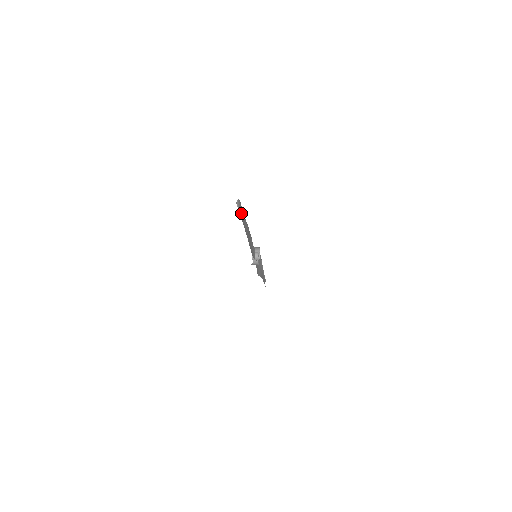
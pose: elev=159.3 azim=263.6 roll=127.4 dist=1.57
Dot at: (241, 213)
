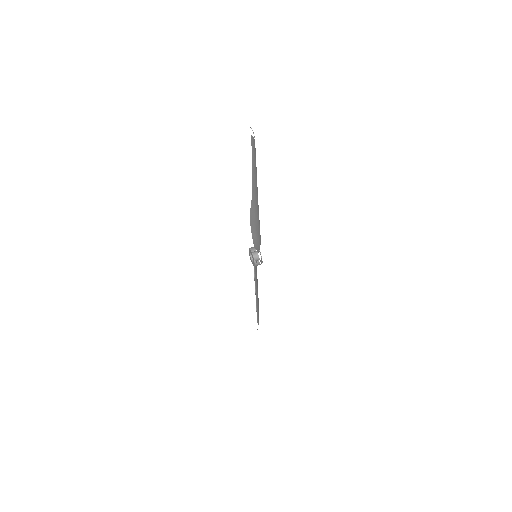
Dot at: (253, 154)
